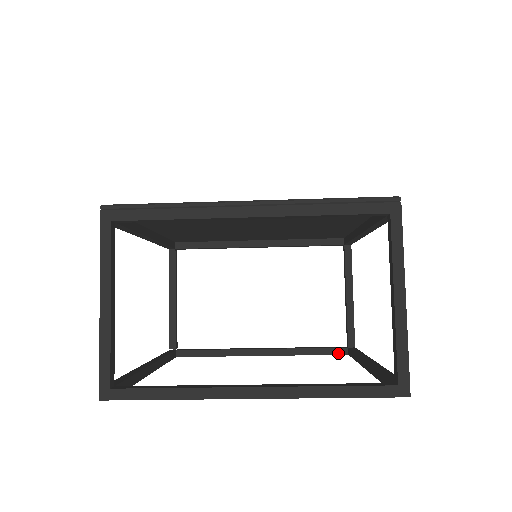
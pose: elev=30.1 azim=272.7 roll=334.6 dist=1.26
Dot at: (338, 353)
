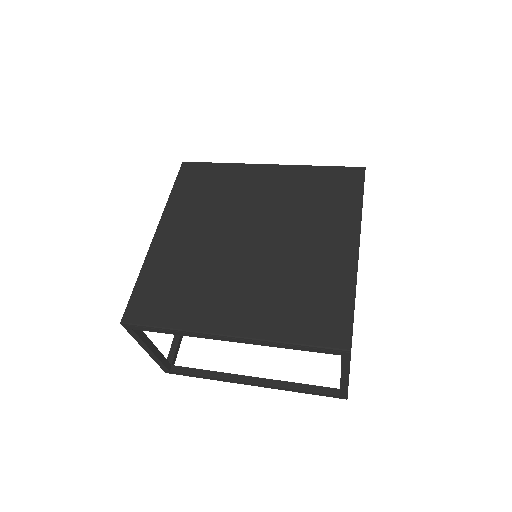
Dot at: occluded
